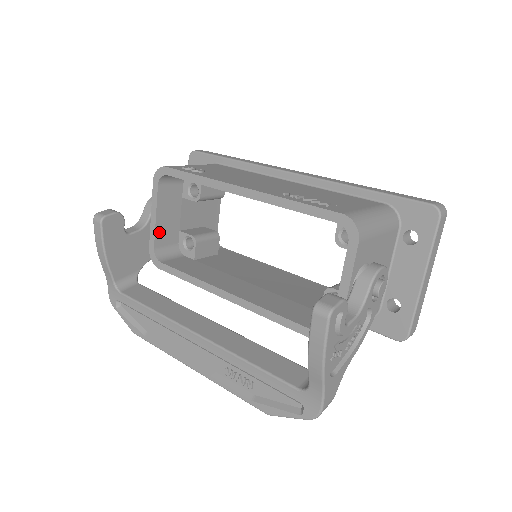
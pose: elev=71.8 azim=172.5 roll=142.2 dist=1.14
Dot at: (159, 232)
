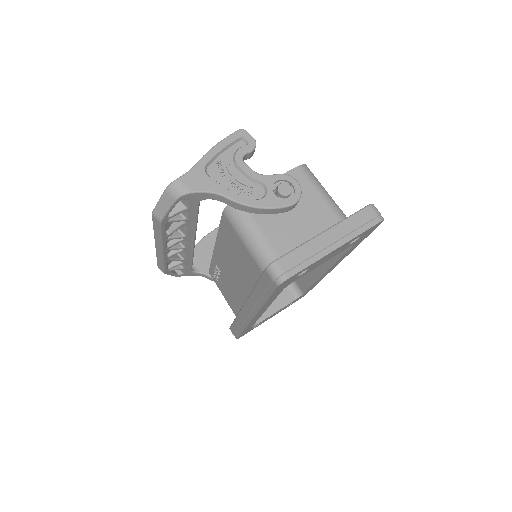
Dot at: occluded
